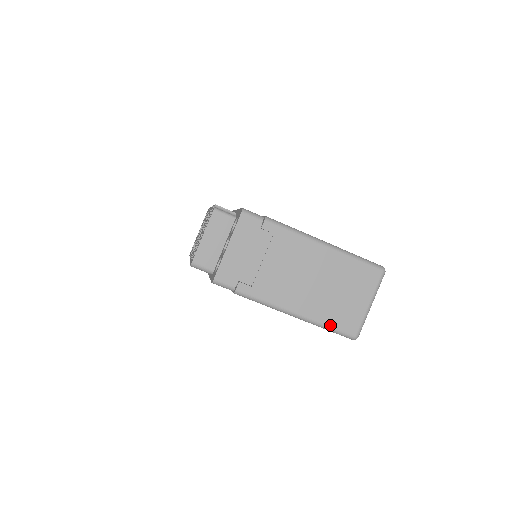
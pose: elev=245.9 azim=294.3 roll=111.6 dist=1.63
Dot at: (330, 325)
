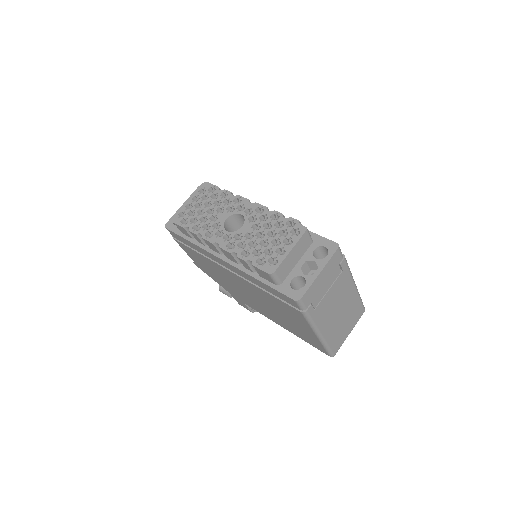
Dot at: (330, 346)
